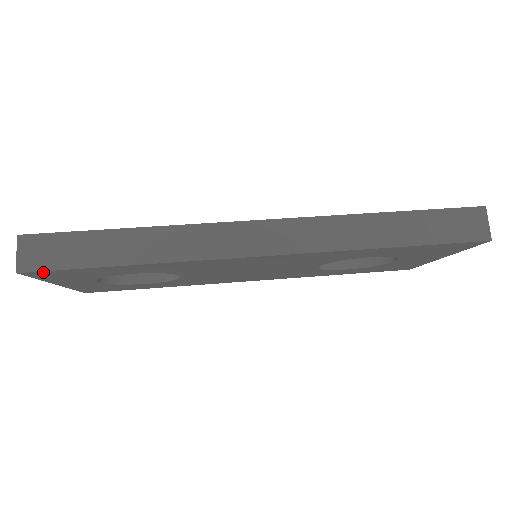
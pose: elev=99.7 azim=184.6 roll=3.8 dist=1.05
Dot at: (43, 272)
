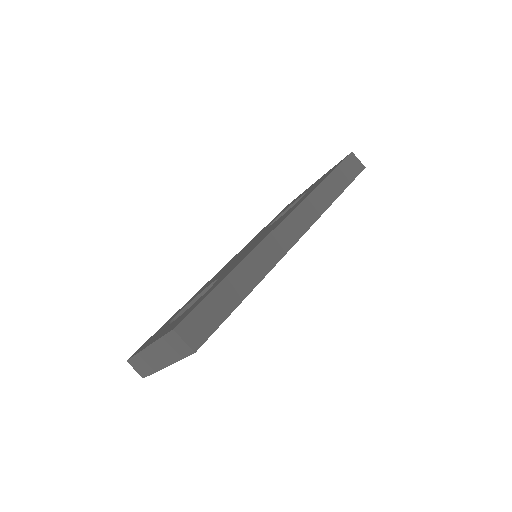
Dot at: (205, 341)
